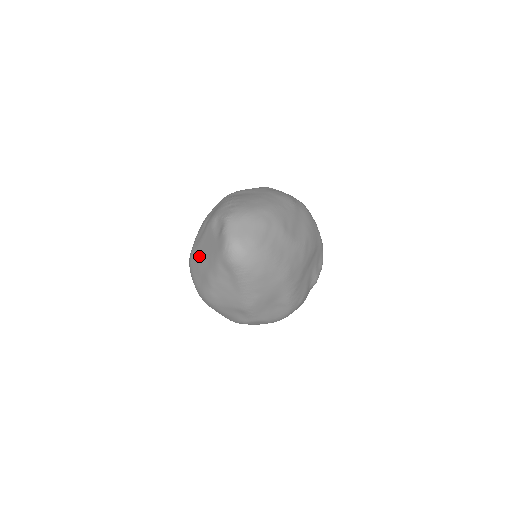
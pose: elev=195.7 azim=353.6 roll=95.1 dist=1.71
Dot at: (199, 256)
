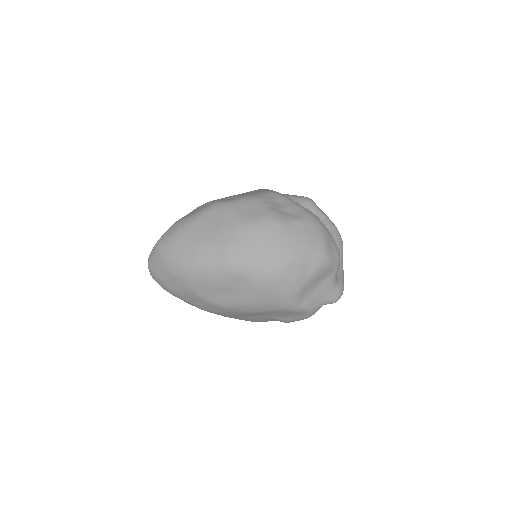
Dot at: occluded
